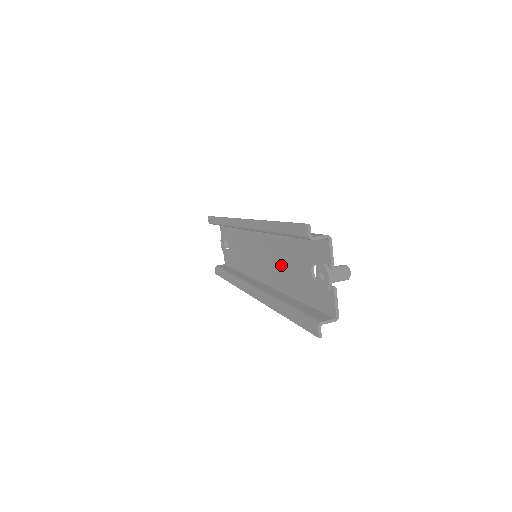
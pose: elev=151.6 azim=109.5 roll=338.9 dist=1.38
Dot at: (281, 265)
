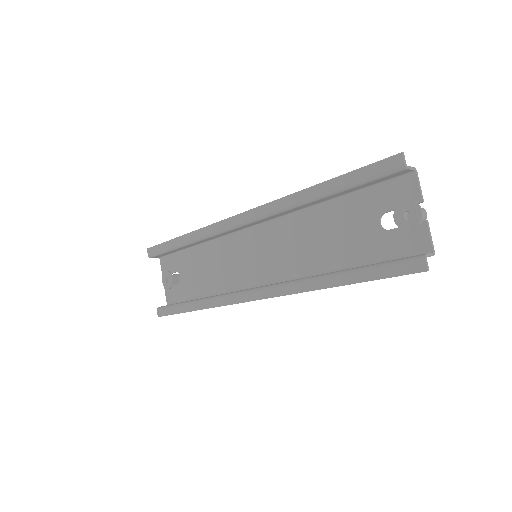
Dot at: (311, 244)
